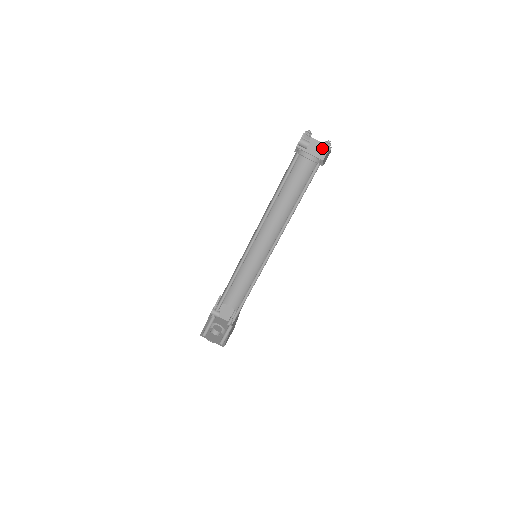
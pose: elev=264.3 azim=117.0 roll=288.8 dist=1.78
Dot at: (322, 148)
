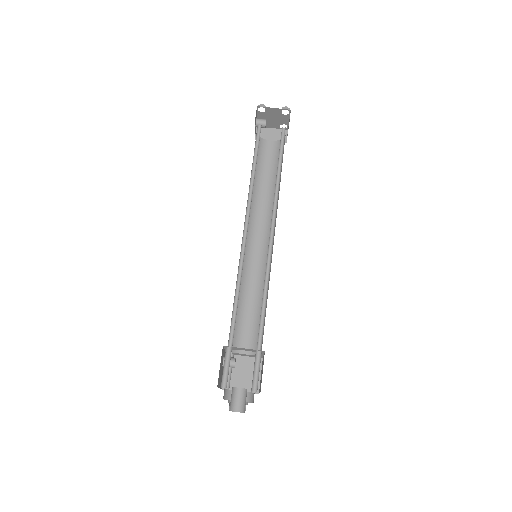
Dot at: (280, 133)
